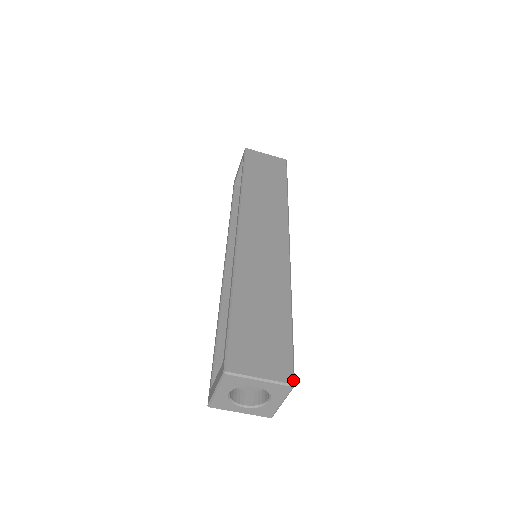
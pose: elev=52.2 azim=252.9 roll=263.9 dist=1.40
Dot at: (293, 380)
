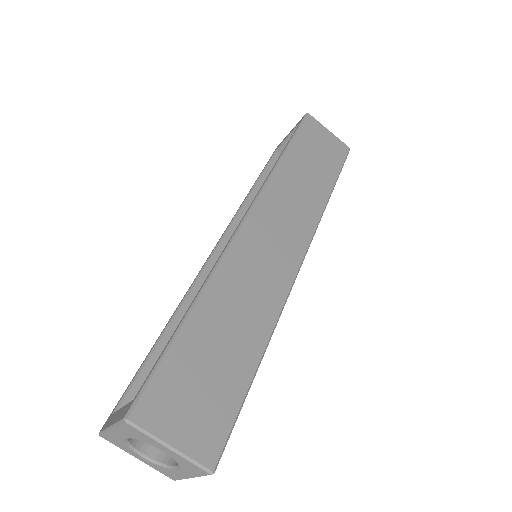
Dot at: (215, 465)
